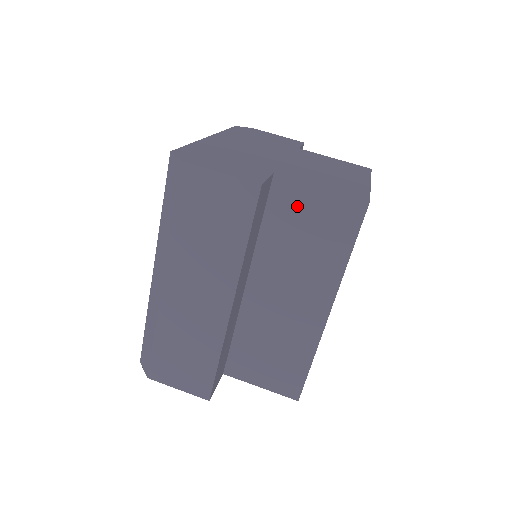
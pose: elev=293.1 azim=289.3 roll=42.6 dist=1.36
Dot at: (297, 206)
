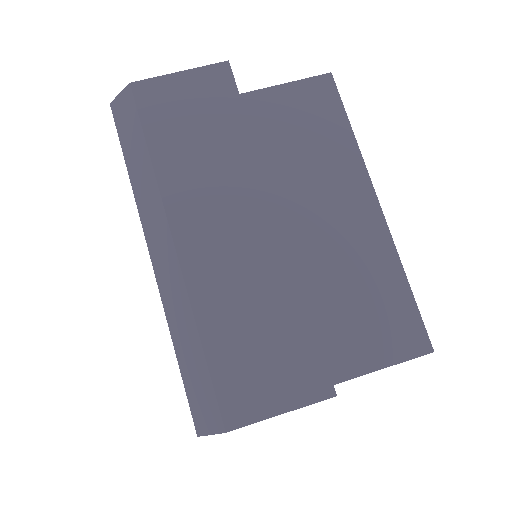
Dot at: (270, 114)
